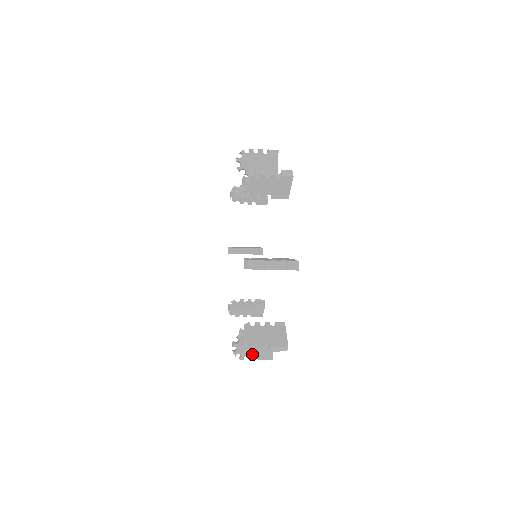
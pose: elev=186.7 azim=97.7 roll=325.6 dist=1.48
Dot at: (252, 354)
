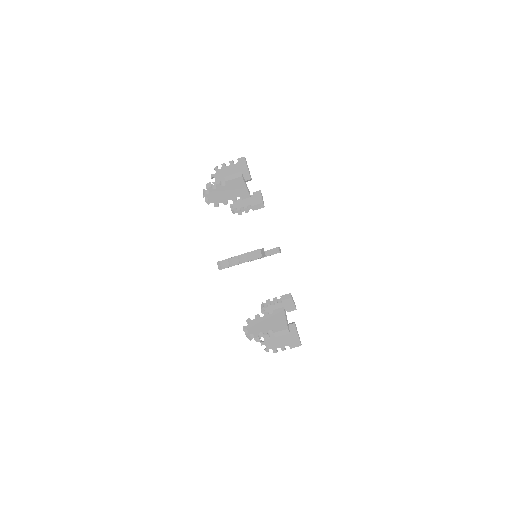
Dot at: occluded
